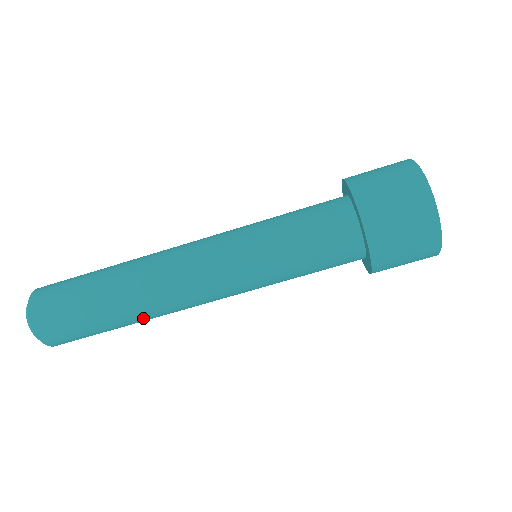
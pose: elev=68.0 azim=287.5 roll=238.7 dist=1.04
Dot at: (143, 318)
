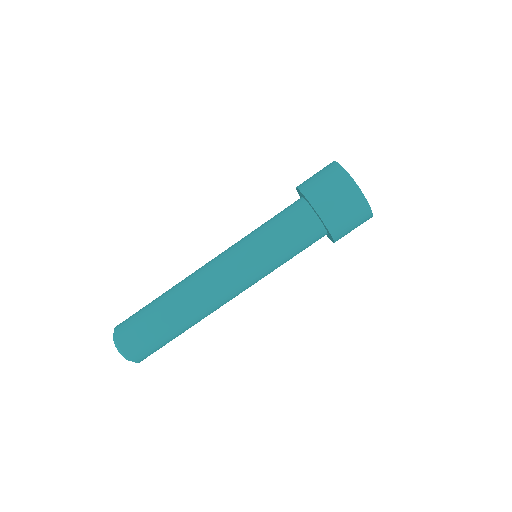
Dot at: occluded
